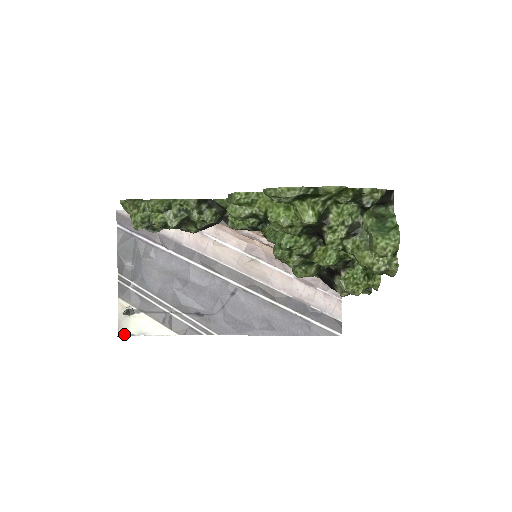
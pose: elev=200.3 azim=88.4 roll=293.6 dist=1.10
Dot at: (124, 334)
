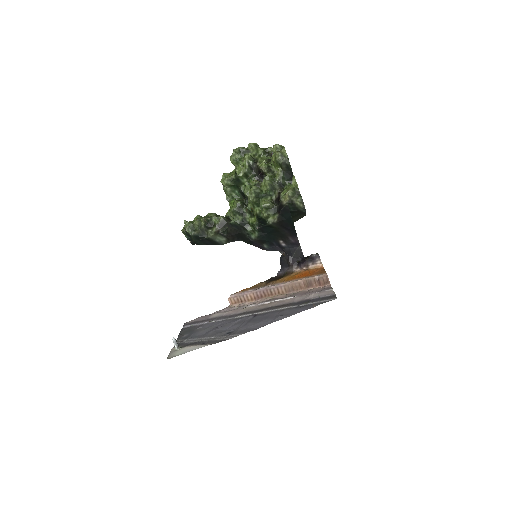
Dot at: occluded
